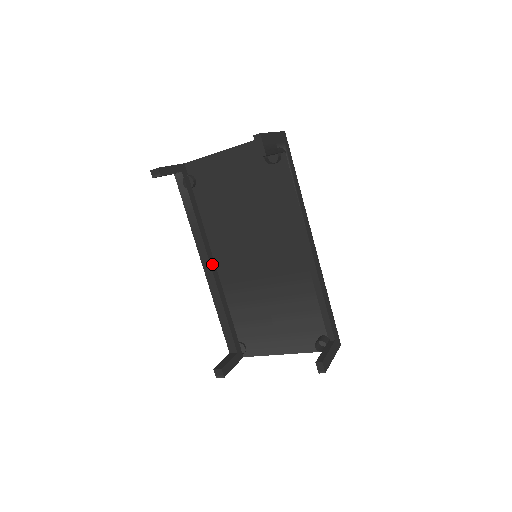
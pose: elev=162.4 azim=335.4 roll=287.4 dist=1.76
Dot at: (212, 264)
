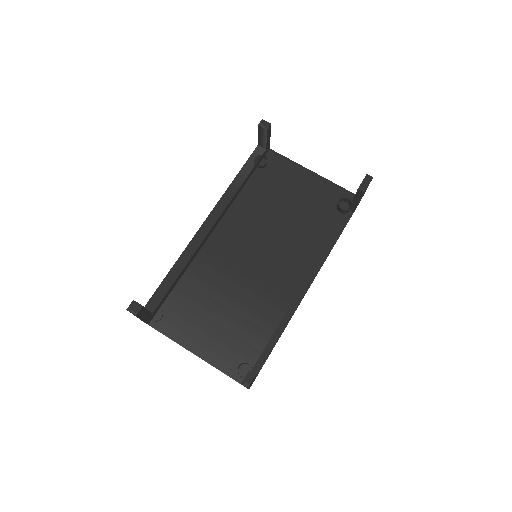
Dot at: (213, 227)
